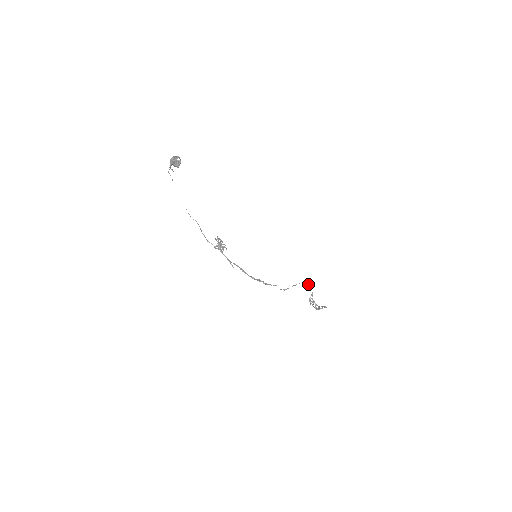
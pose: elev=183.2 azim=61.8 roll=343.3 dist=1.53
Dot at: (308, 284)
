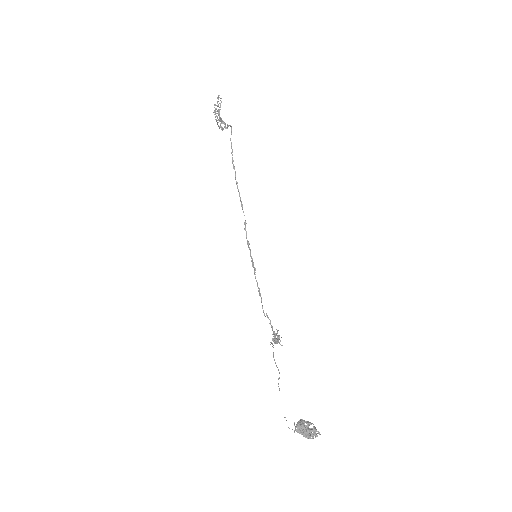
Dot at: (231, 130)
